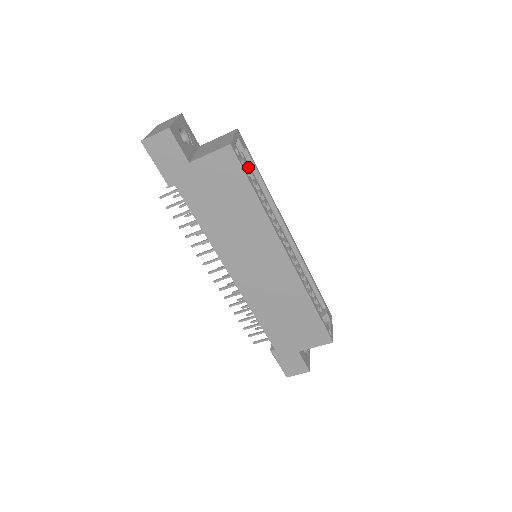
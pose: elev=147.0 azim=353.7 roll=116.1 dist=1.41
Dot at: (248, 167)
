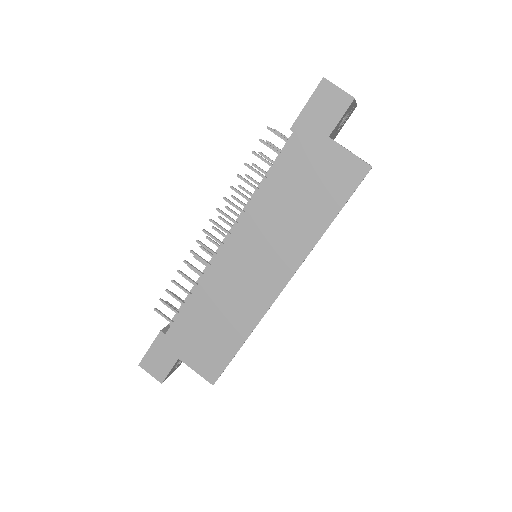
Dot at: occluded
